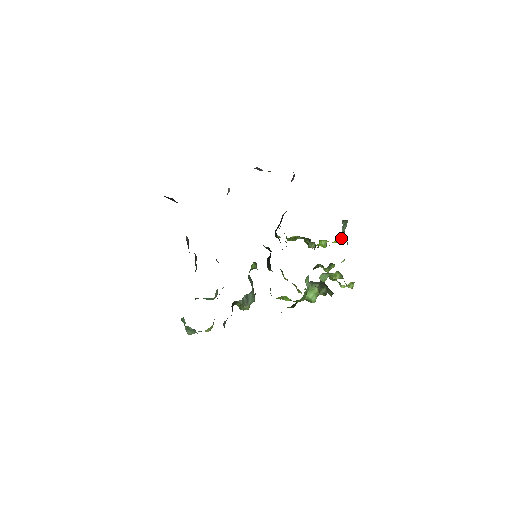
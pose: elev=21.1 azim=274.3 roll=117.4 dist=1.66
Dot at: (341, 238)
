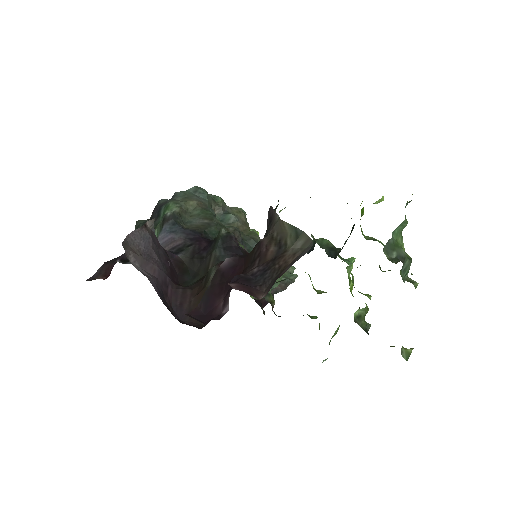
Dot at: occluded
